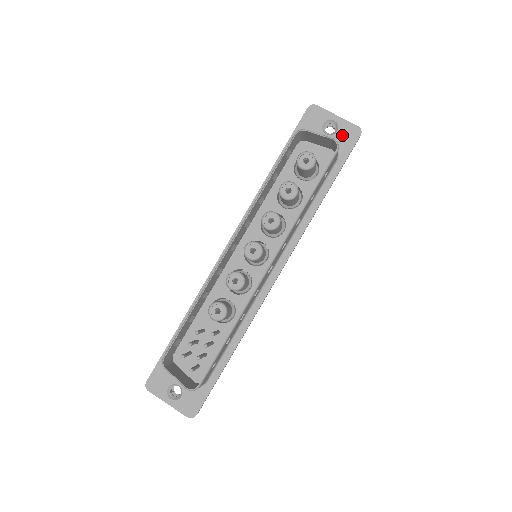
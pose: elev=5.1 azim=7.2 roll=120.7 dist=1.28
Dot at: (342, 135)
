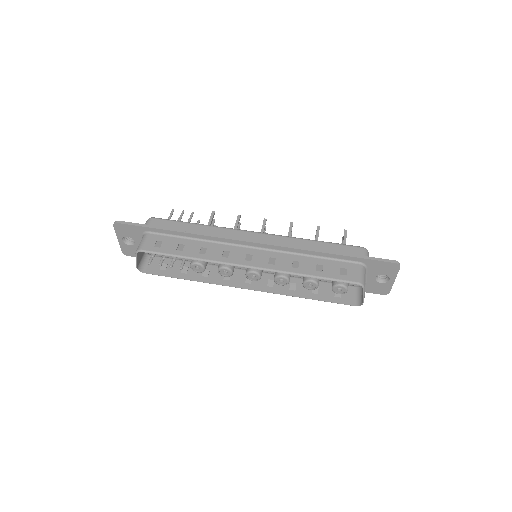
Dot at: (379, 286)
